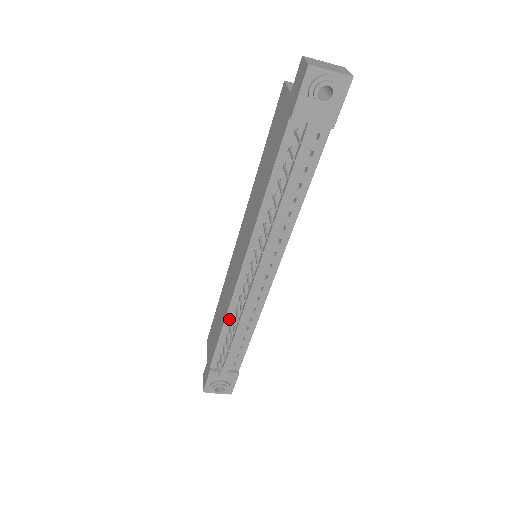
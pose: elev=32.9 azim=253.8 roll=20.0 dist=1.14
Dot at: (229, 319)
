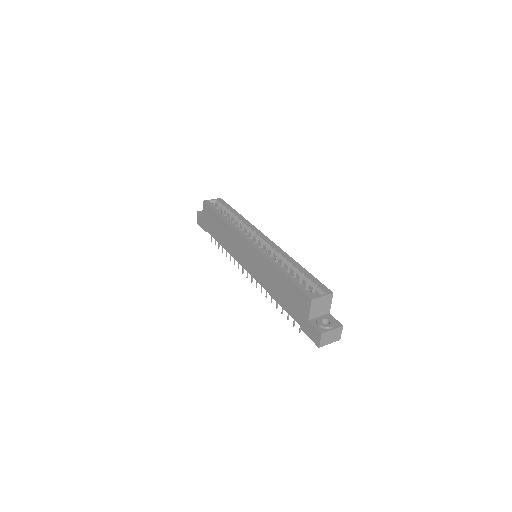
Dot at: occluded
